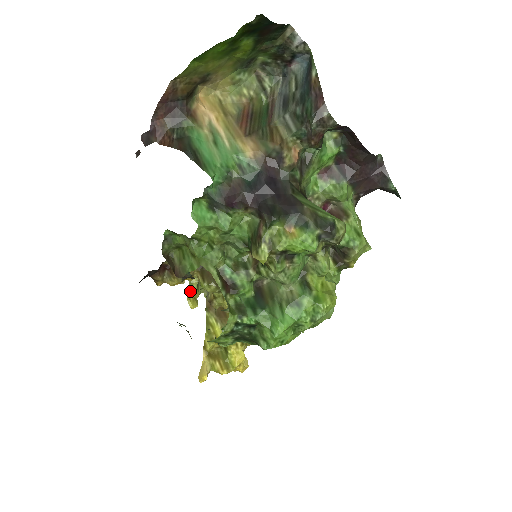
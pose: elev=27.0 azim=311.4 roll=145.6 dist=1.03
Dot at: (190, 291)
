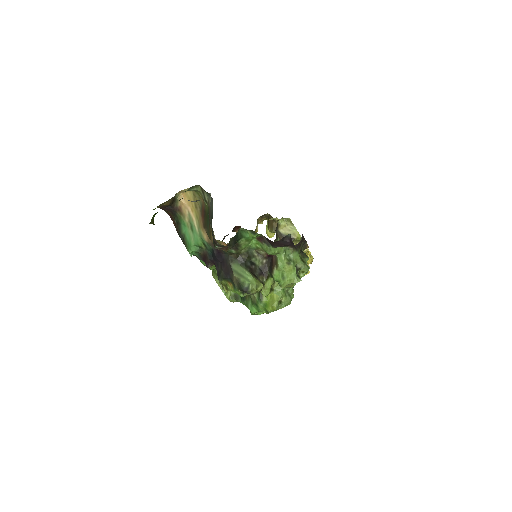
Dot at: occluded
